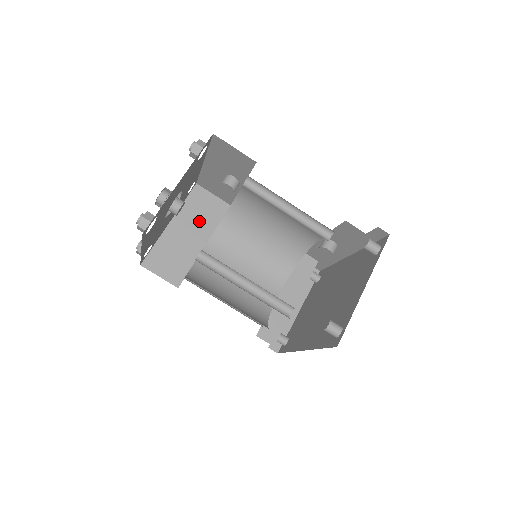
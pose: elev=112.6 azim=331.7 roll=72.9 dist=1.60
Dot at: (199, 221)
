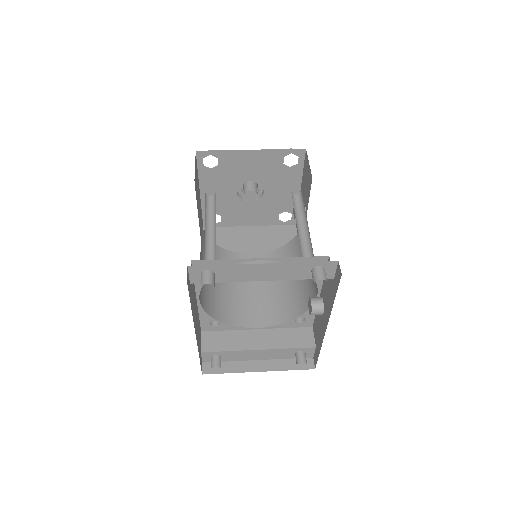
Dot at: (268, 241)
